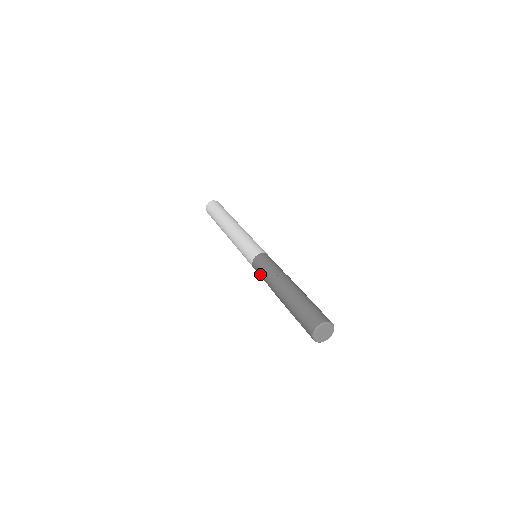
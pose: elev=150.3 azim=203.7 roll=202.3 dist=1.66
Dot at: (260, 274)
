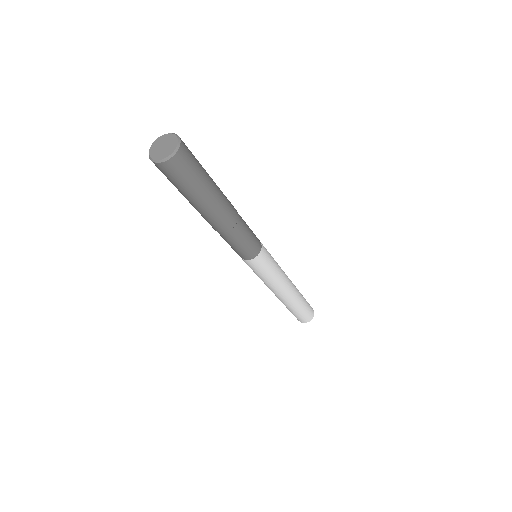
Dot at: occluded
